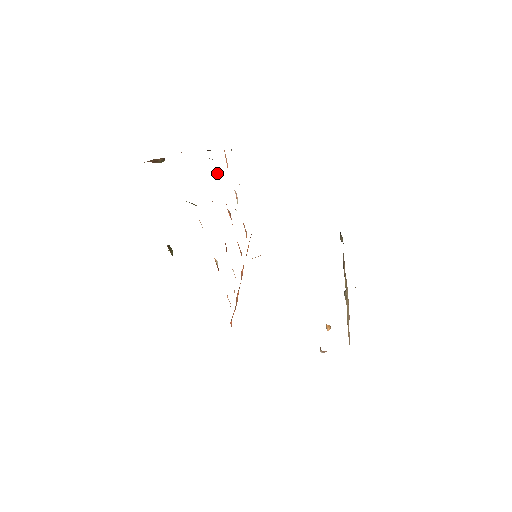
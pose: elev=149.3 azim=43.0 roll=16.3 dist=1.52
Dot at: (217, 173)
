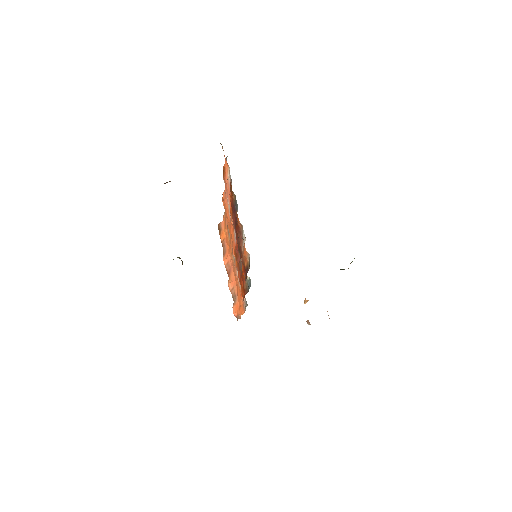
Dot at: (234, 194)
